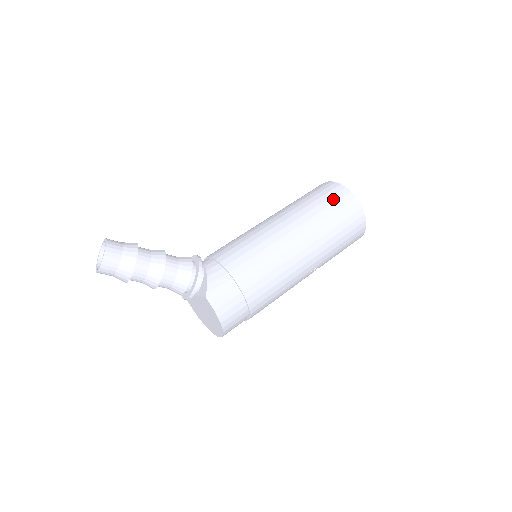
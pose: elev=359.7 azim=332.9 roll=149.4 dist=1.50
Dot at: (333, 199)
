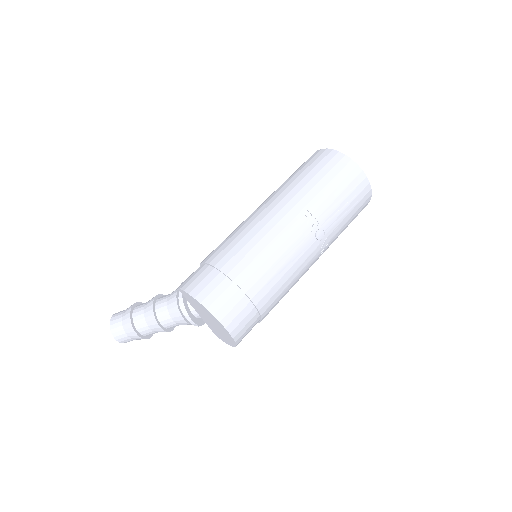
Dot at: occluded
